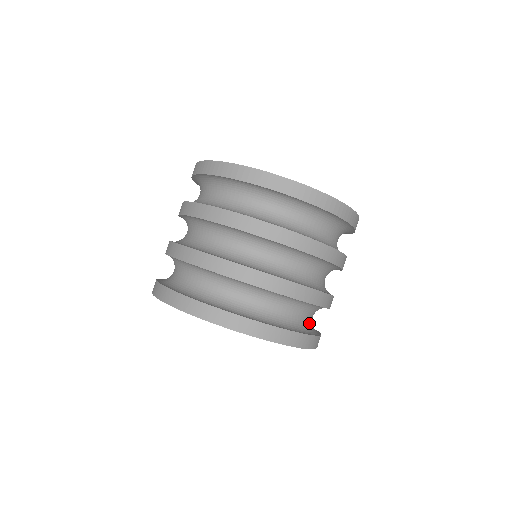
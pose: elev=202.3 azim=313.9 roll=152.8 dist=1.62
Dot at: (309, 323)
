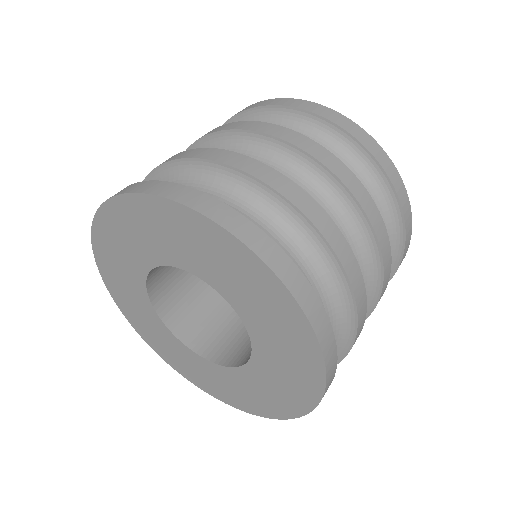
Dot at: occluded
